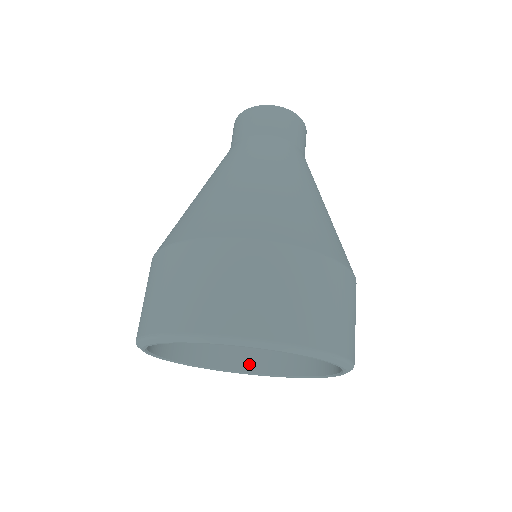
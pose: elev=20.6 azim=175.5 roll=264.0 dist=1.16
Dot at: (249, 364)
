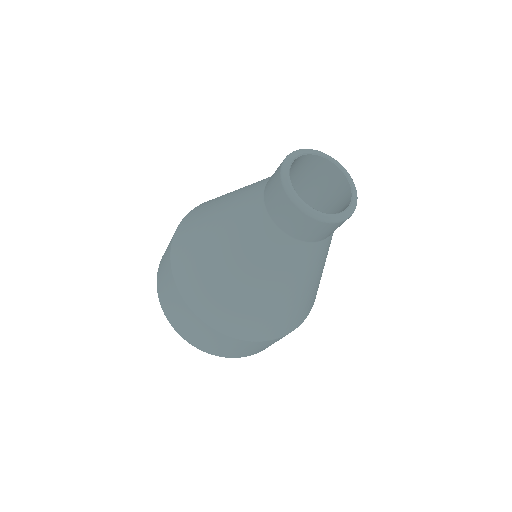
Dot at: occluded
